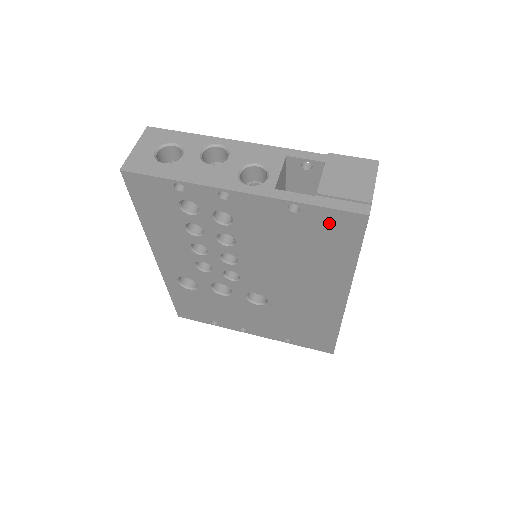
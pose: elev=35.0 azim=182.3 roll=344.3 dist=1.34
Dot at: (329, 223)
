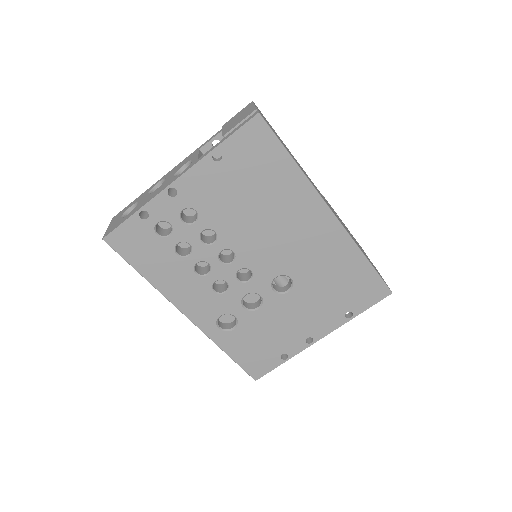
Dot at: (246, 146)
